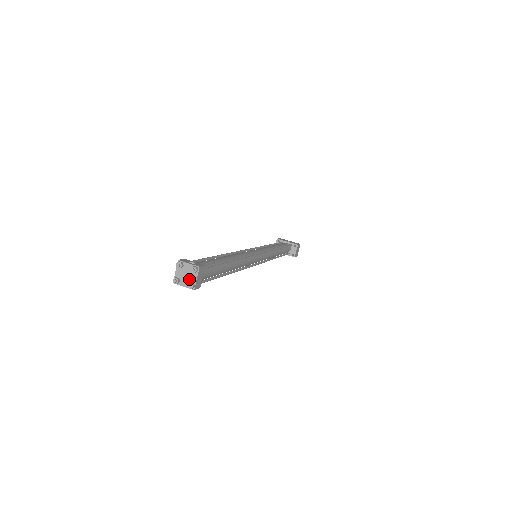
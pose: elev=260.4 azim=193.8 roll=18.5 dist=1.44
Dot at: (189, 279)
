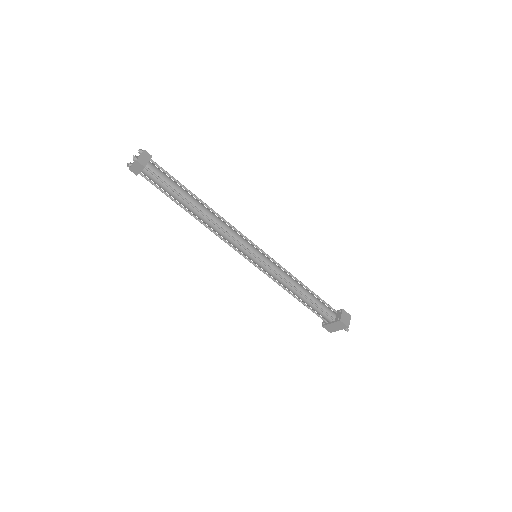
Dot at: occluded
